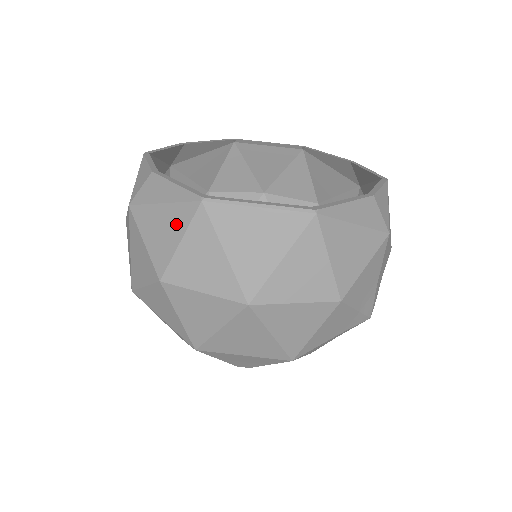
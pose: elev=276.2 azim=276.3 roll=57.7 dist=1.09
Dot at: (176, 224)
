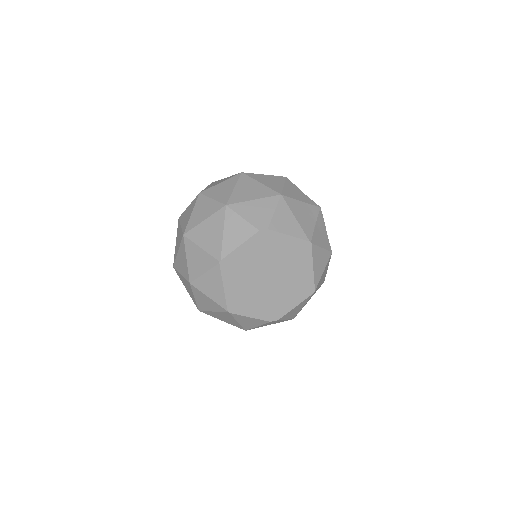
Dot at: occluded
